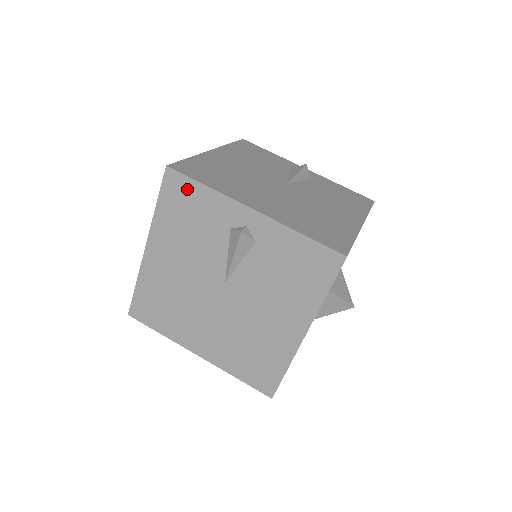
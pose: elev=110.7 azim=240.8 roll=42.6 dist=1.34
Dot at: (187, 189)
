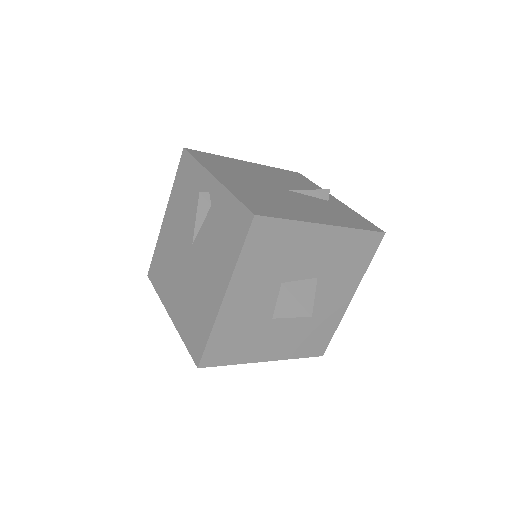
Dot at: (189, 165)
